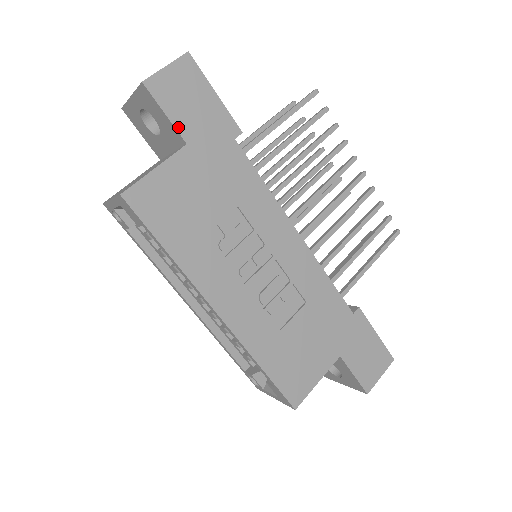
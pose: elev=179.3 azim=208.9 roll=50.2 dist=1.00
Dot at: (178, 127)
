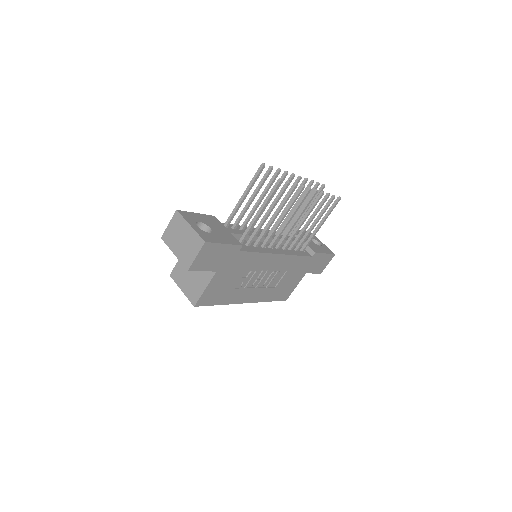
Dot at: (210, 270)
